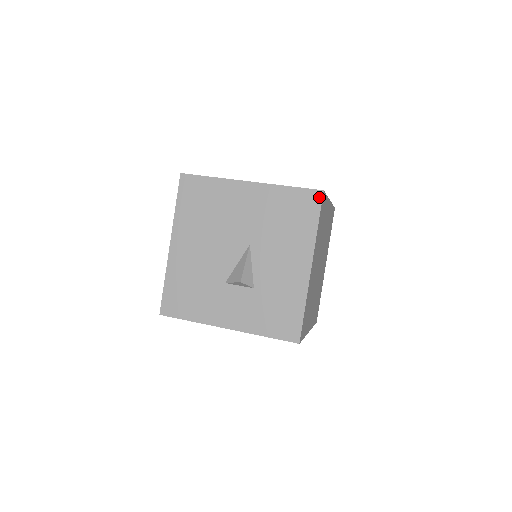
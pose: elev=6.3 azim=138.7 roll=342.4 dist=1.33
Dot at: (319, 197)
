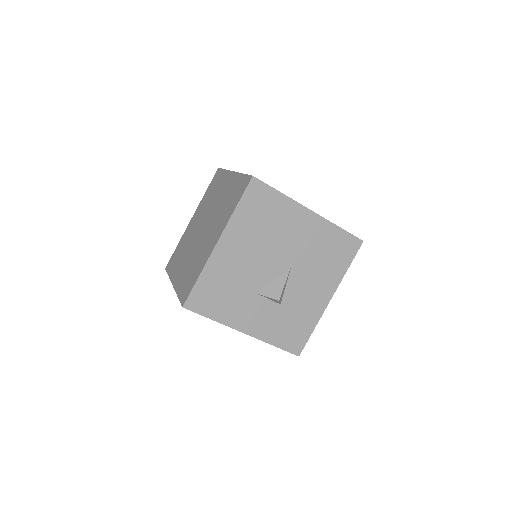
Dot at: (358, 245)
